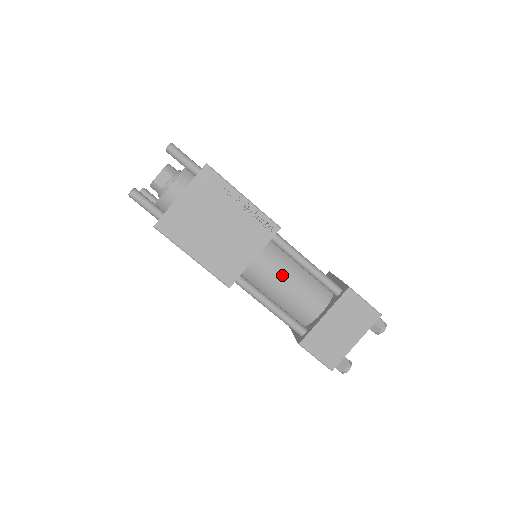
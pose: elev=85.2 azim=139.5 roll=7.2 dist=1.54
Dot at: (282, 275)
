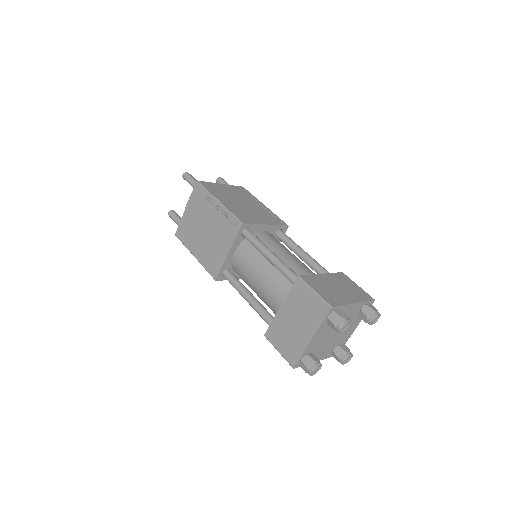
Dot at: (253, 268)
